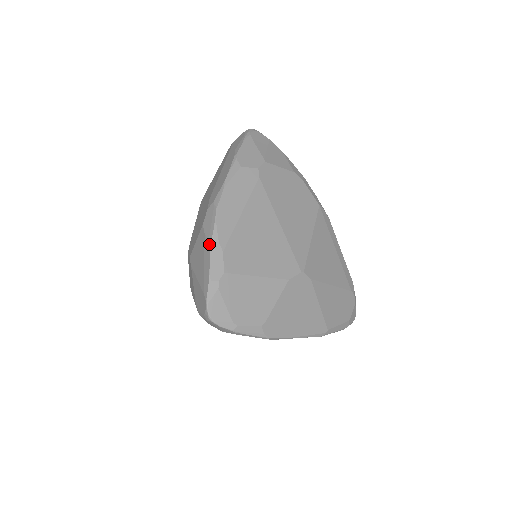
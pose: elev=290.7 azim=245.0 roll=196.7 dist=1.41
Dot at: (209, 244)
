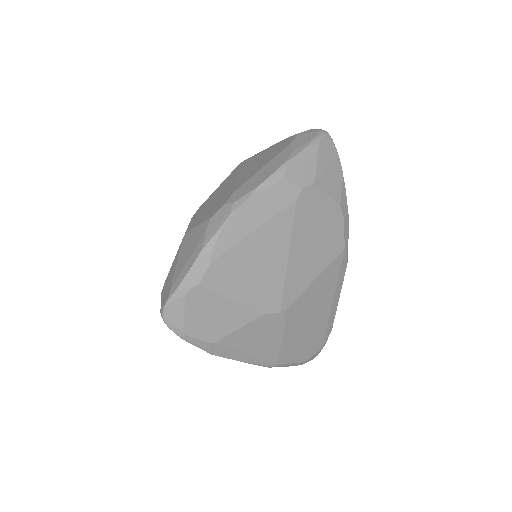
Dot at: (202, 247)
